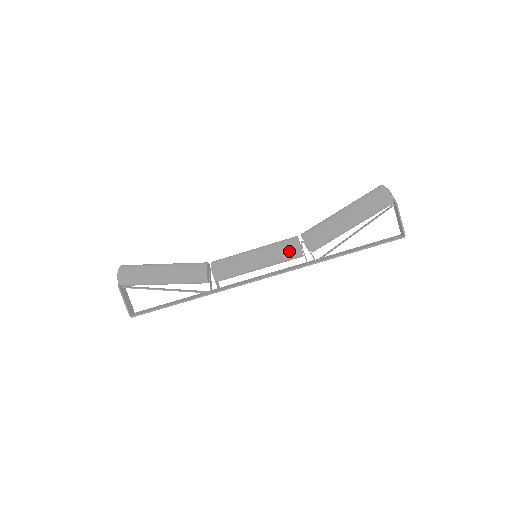
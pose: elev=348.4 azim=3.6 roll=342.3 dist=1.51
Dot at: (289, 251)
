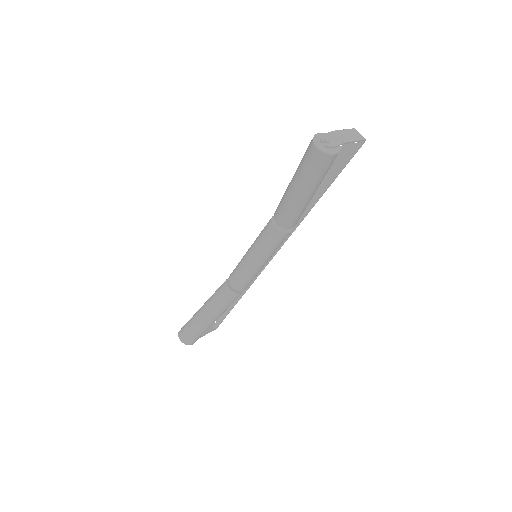
Dot at: (282, 241)
